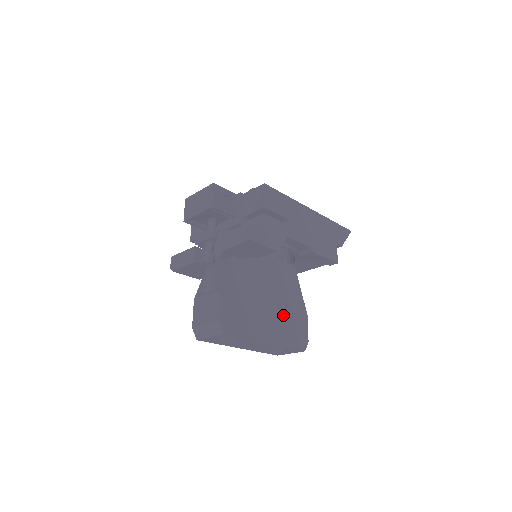
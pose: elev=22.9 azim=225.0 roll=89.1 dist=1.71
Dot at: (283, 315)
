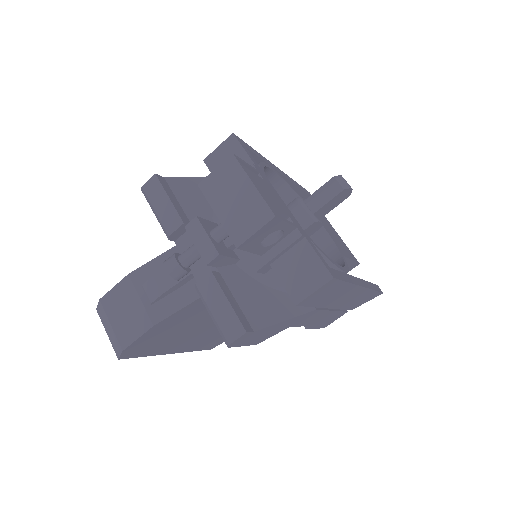
Dot at: occluded
